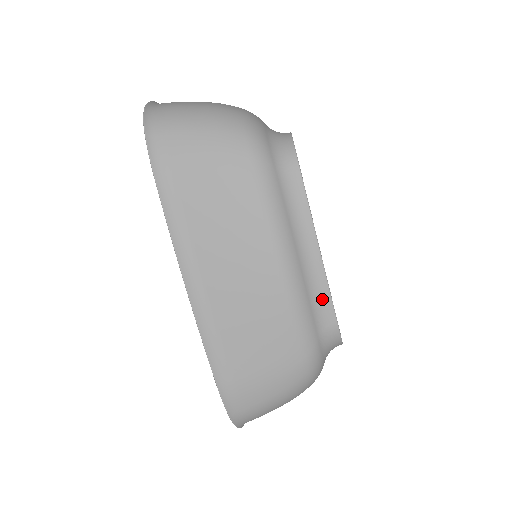
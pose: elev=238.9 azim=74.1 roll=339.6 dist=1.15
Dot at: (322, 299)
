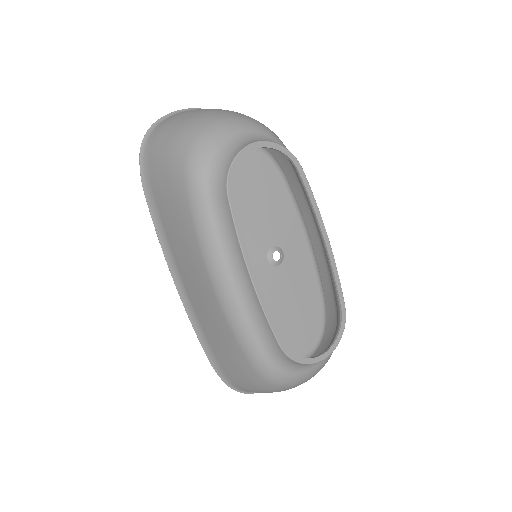
Dot at: (262, 321)
